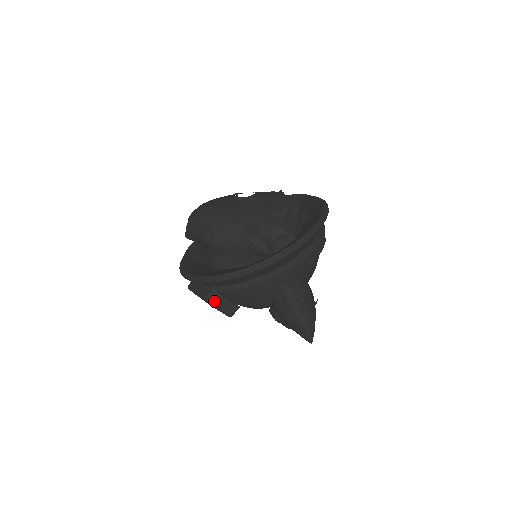
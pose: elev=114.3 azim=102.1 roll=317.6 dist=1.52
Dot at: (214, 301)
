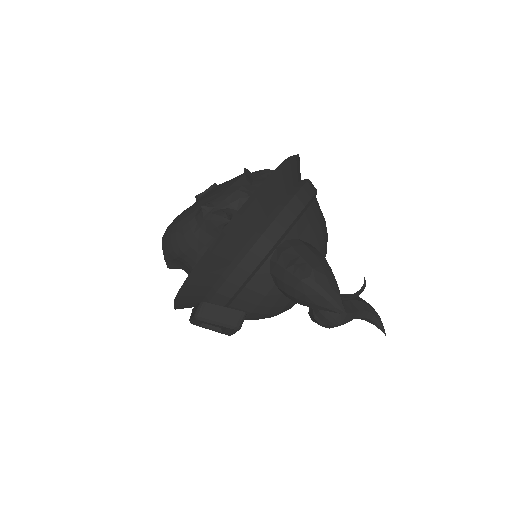
Dot at: (205, 315)
